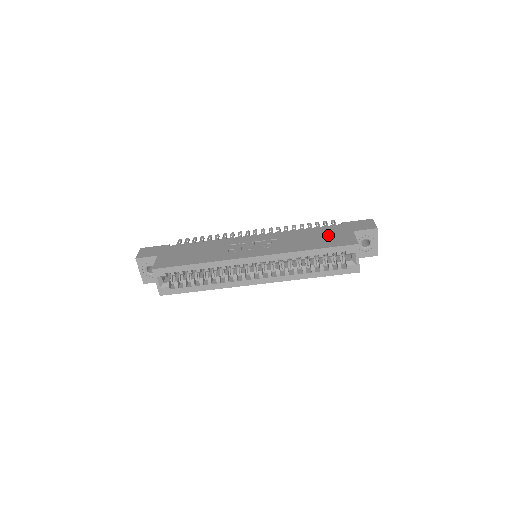
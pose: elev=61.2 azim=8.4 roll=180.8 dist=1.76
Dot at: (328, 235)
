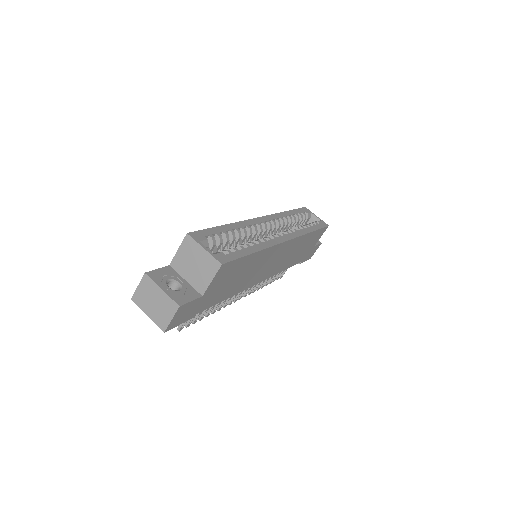
Dot at: occluded
